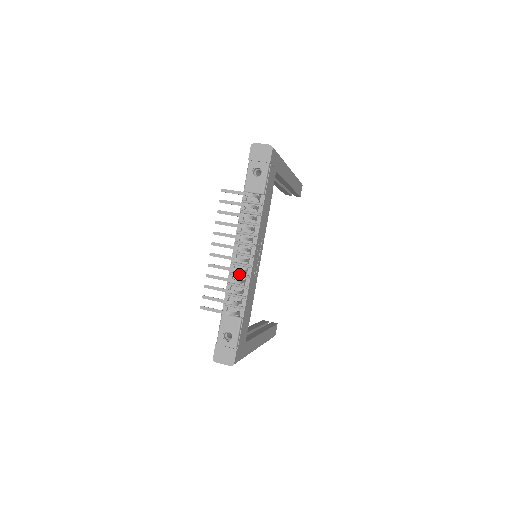
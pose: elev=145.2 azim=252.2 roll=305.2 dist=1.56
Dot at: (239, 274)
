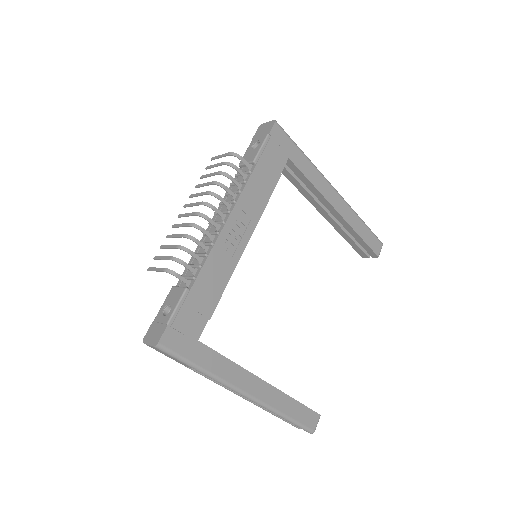
Dot at: (205, 242)
